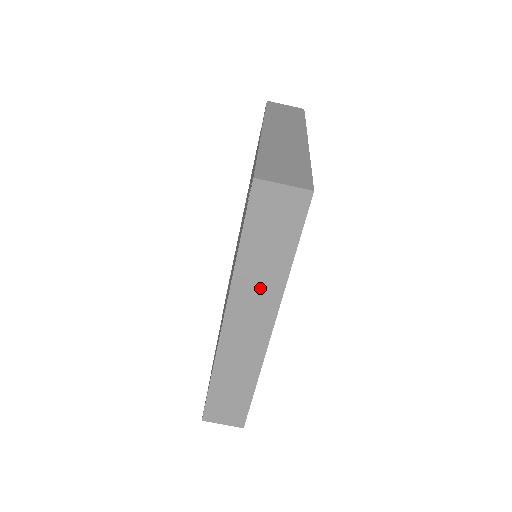
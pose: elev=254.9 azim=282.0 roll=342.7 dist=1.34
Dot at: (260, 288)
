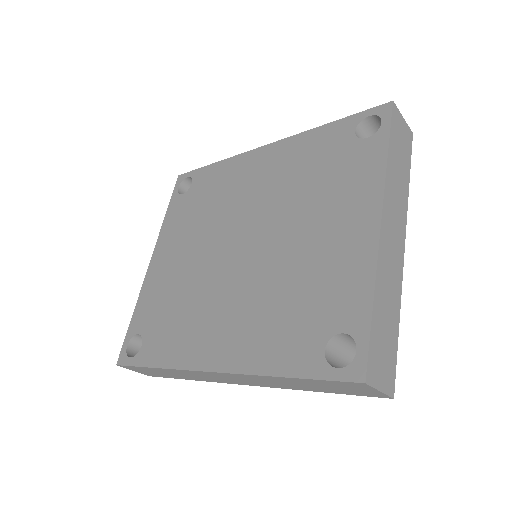
Dot at: (270, 383)
